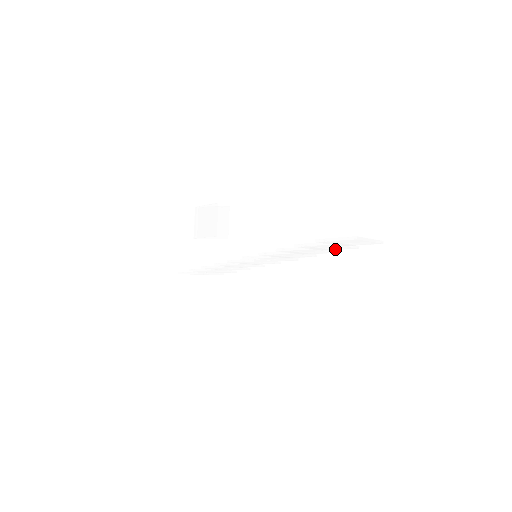
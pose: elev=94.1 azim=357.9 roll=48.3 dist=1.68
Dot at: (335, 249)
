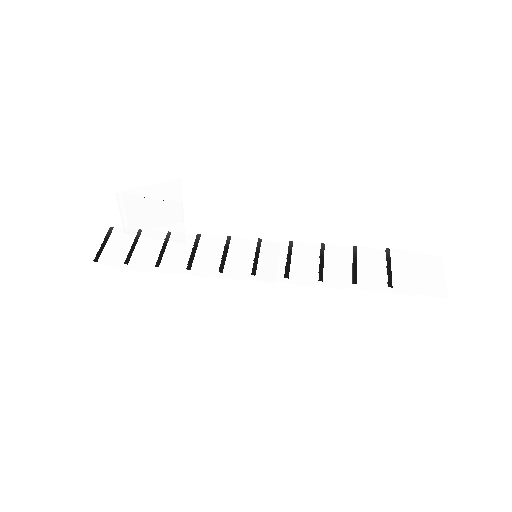
Dot at: (376, 254)
